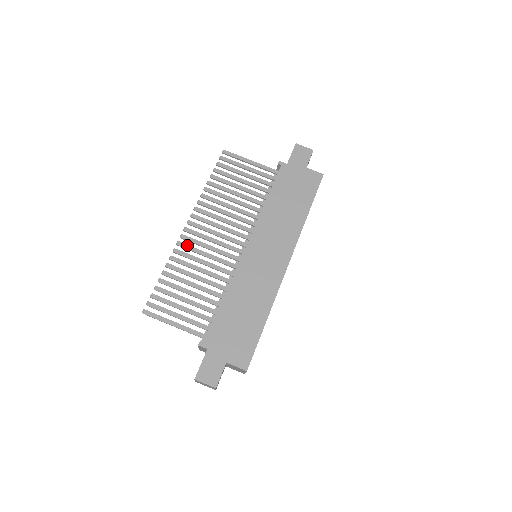
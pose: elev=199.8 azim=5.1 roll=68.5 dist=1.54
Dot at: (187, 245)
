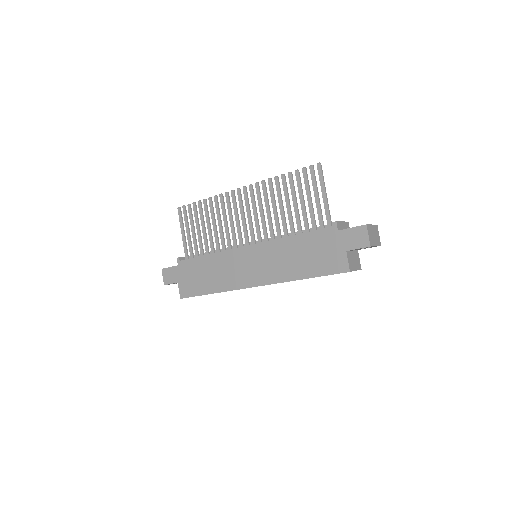
Dot at: (229, 201)
